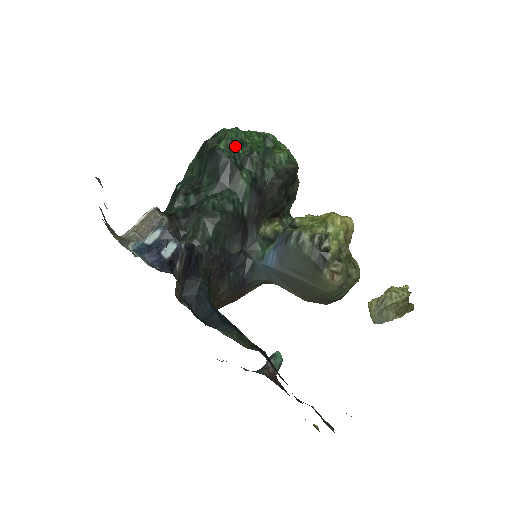
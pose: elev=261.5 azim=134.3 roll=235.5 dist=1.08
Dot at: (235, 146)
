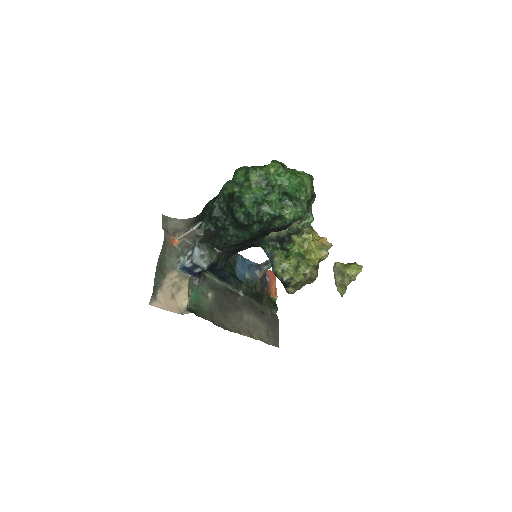
Dot at: (250, 215)
